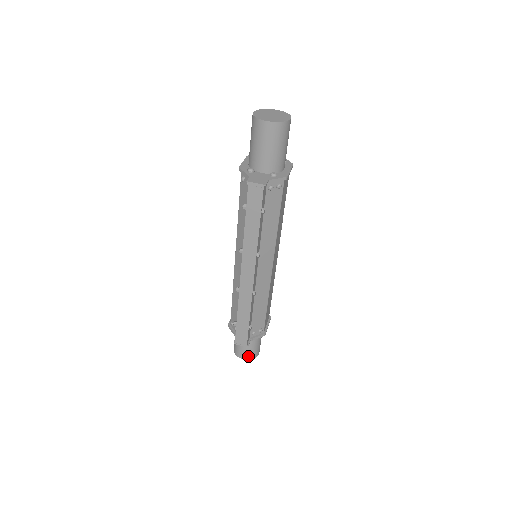
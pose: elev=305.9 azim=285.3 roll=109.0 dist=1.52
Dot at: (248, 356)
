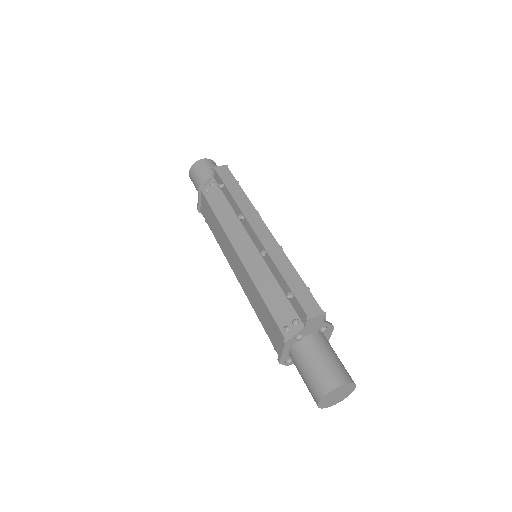
Dot at: (343, 376)
